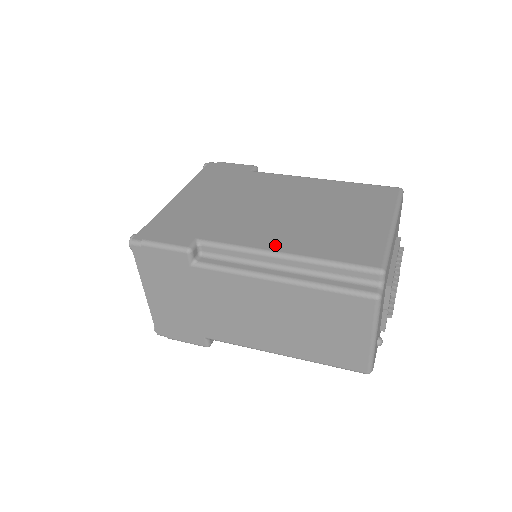
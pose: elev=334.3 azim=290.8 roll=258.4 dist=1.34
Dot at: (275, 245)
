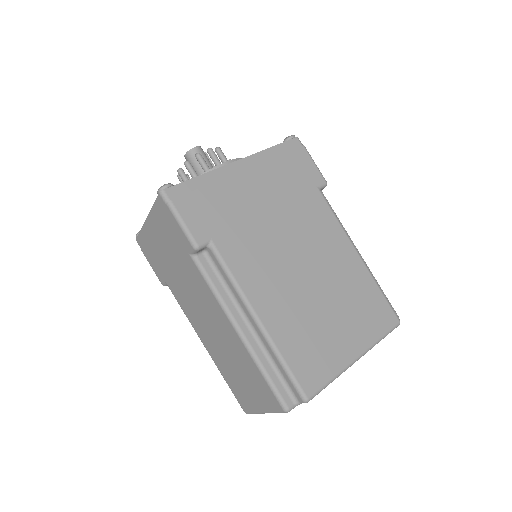
Dot at: (261, 304)
